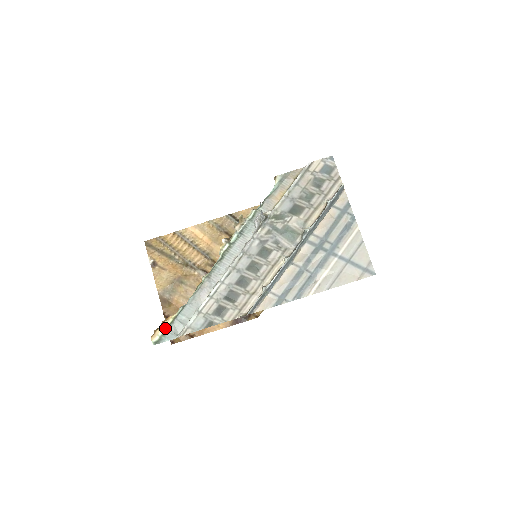
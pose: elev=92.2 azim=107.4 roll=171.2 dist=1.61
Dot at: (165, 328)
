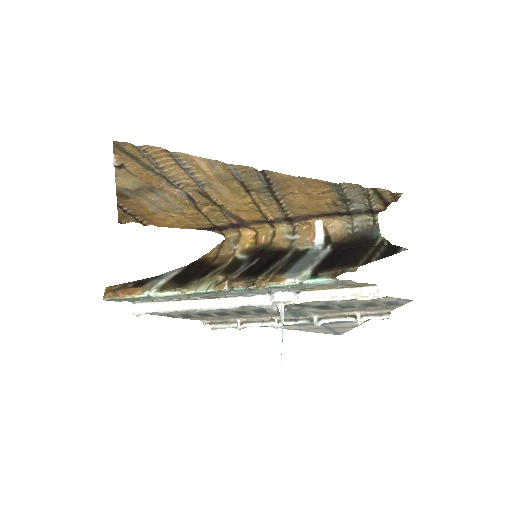
Dot at: (122, 299)
